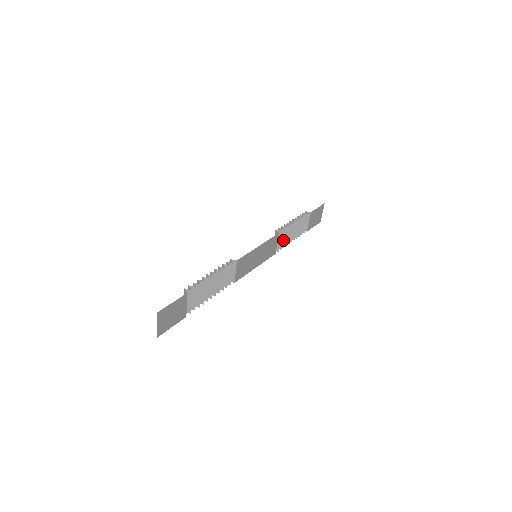
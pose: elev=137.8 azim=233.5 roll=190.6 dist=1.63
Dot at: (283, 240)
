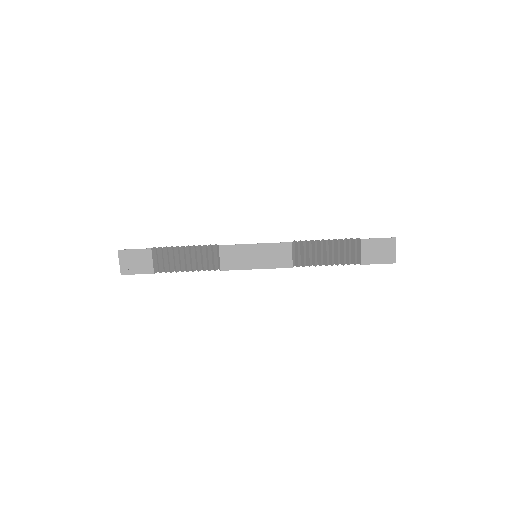
Dot at: (308, 257)
